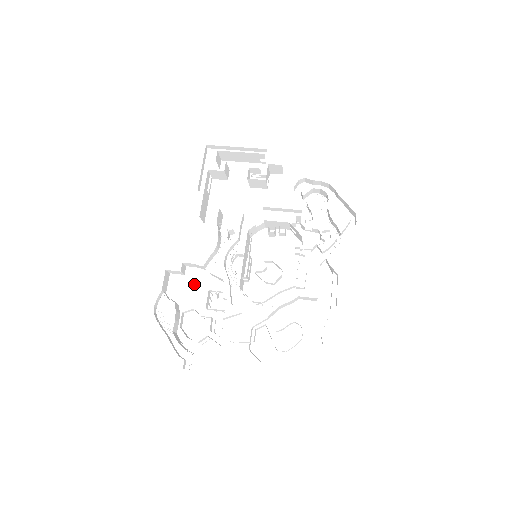
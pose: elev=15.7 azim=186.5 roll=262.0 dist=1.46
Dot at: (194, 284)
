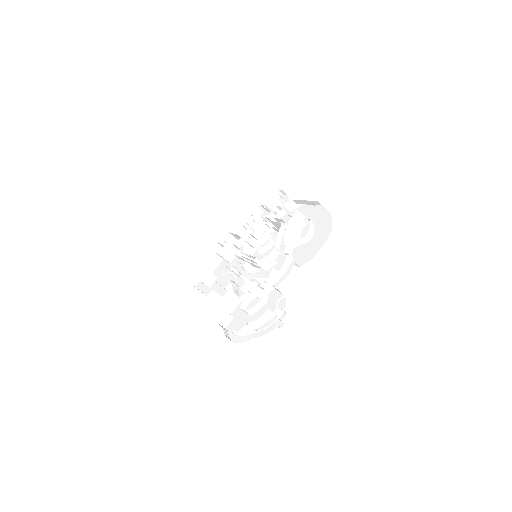
Dot at: (243, 311)
